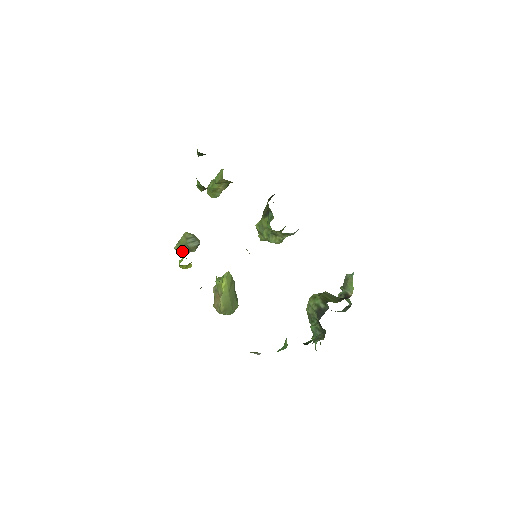
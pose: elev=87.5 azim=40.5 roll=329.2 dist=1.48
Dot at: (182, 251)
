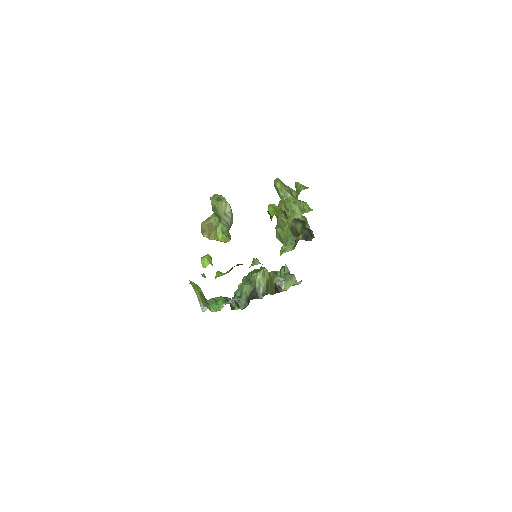
Dot at: (214, 212)
